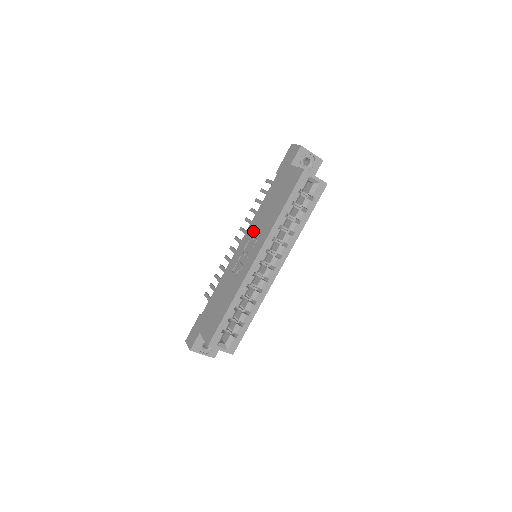
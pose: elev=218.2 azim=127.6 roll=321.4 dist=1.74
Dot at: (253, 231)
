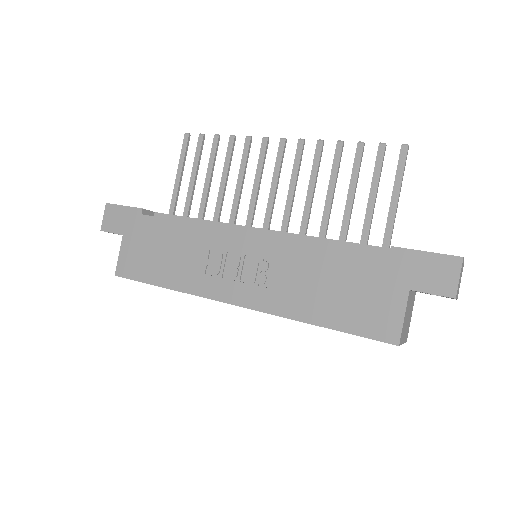
Dot at: (276, 260)
